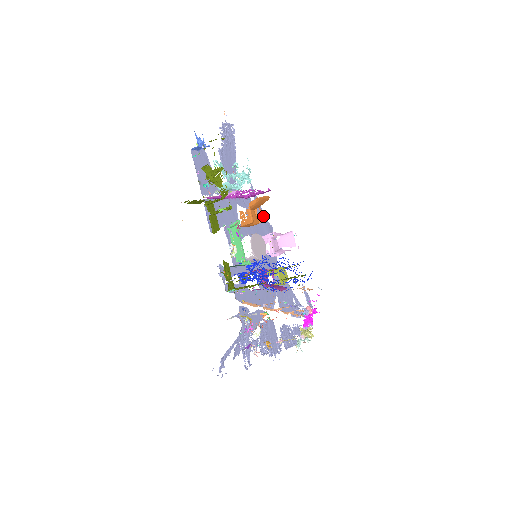
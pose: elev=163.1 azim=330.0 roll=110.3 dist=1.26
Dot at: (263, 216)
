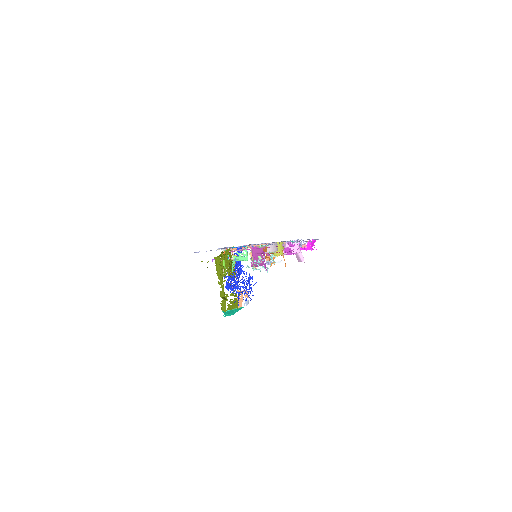
Dot at: occluded
